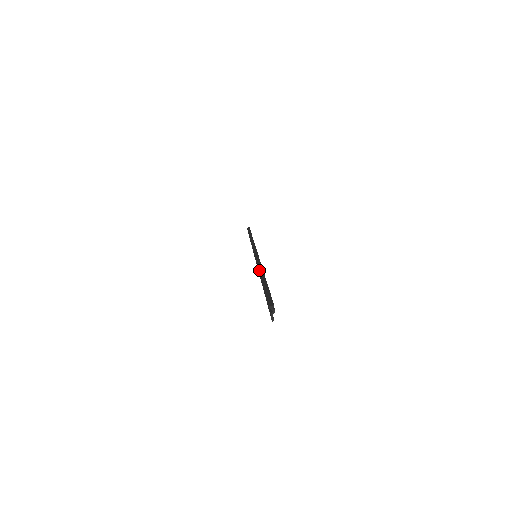
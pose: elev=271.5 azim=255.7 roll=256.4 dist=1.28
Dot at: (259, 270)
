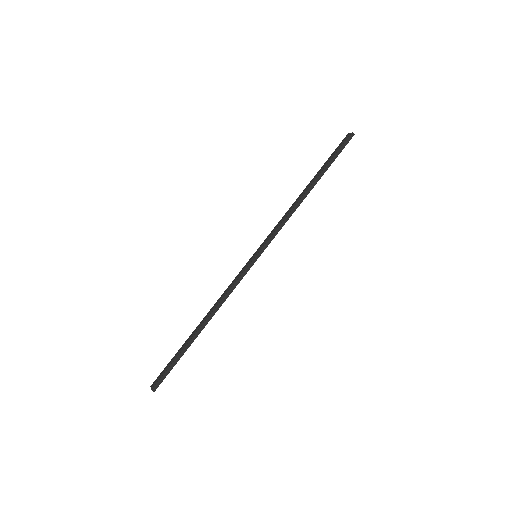
Dot at: (210, 316)
